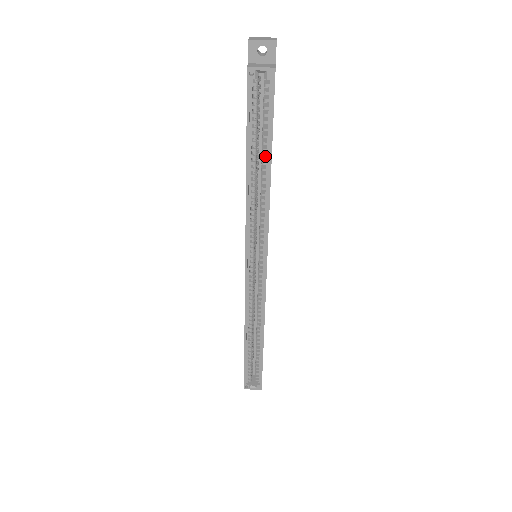
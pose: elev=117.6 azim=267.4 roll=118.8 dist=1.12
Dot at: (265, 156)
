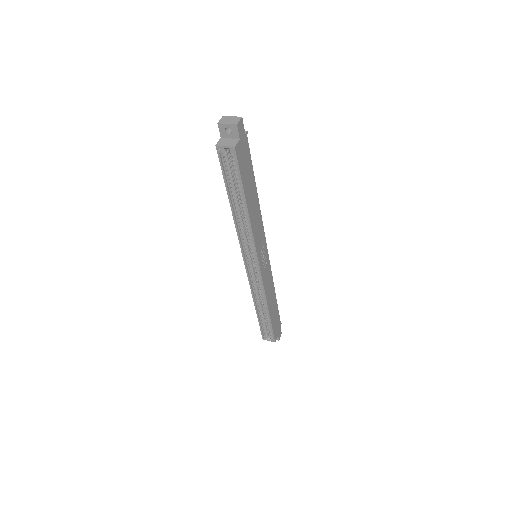
Dot at: (242, 199)
